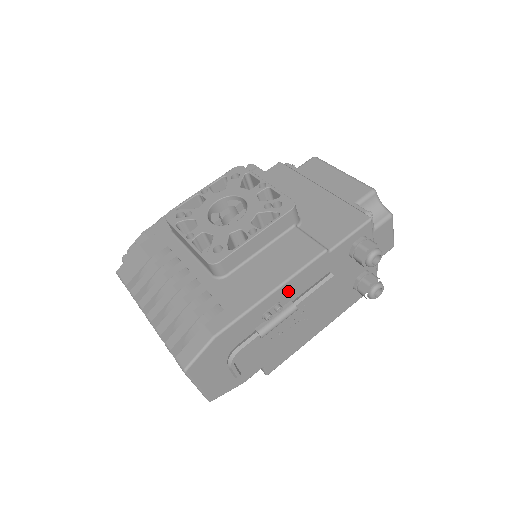
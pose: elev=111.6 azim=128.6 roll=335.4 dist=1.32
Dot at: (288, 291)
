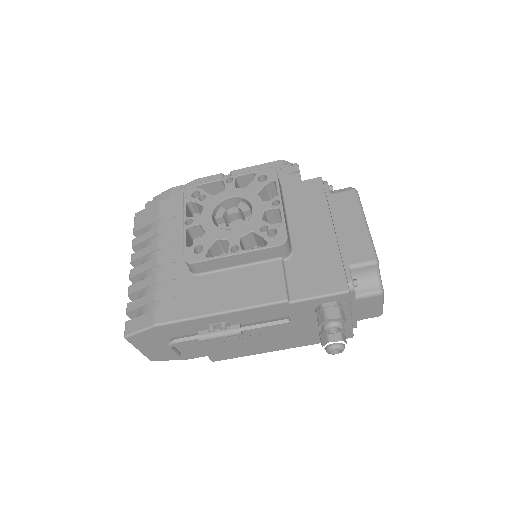
Dot at: (237, 317)
